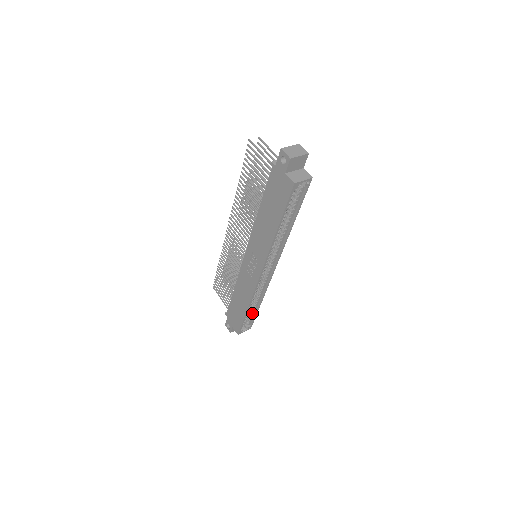
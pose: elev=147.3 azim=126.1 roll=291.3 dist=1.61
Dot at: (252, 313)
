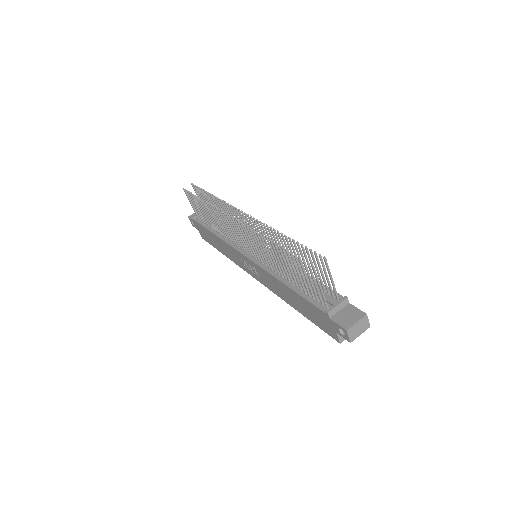
Dot at: occluded
